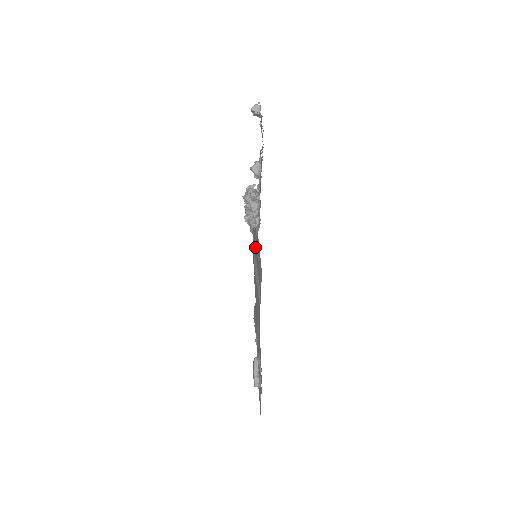
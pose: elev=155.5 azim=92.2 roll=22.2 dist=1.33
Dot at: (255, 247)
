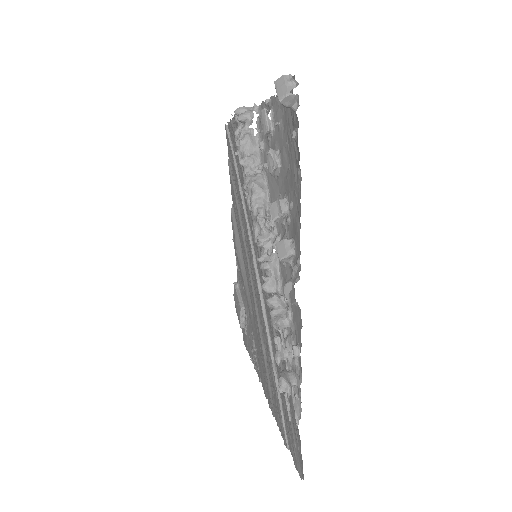
Dot at: (262, 280)
